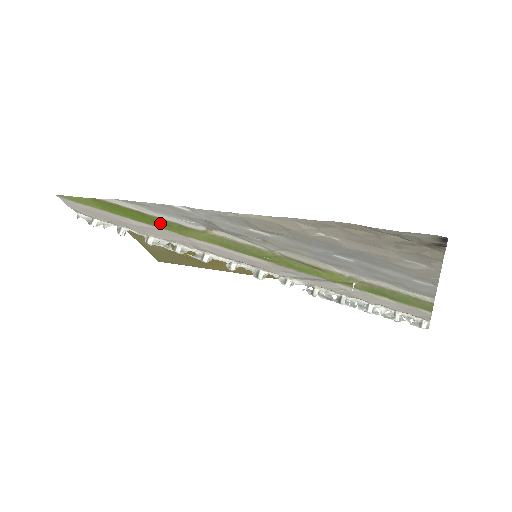
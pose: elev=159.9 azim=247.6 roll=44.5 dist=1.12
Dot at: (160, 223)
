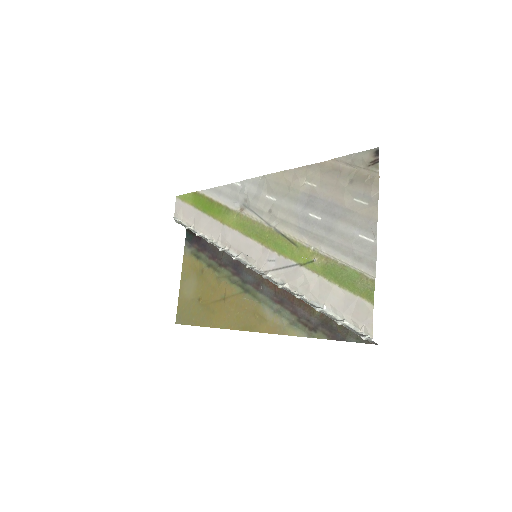
Dot at: (216, 211)
